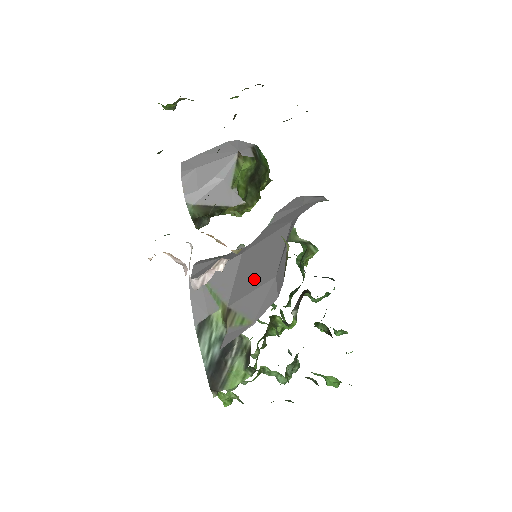
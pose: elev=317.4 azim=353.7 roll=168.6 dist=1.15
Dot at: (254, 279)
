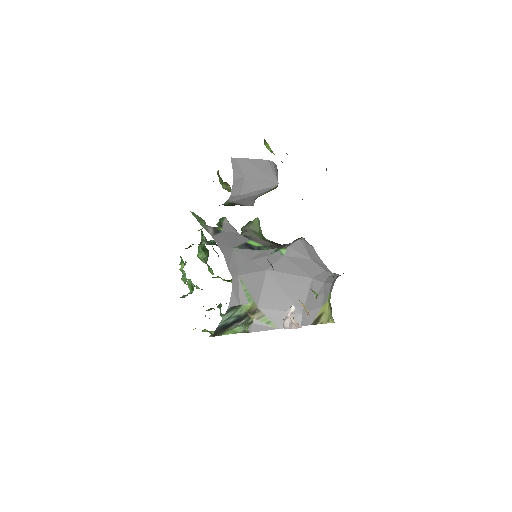
Dot at: (283, 303)
